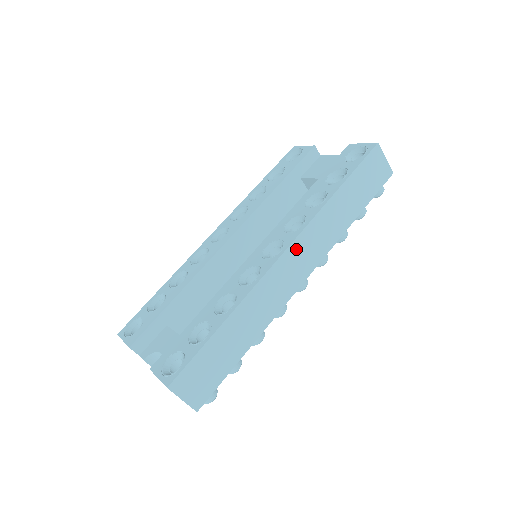
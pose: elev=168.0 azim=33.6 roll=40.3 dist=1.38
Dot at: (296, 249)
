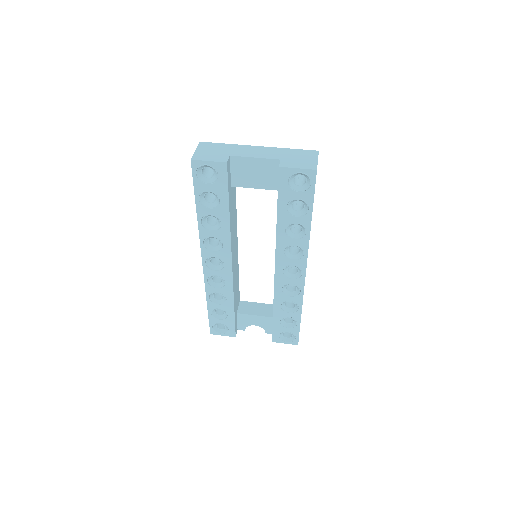
Dot at: occluded
